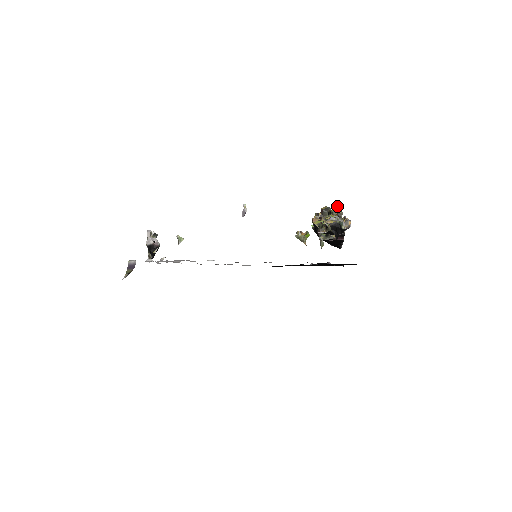
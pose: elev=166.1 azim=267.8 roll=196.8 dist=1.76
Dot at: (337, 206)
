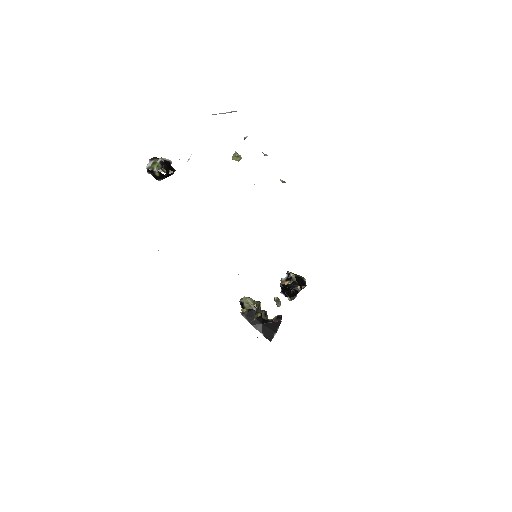
Dot at: occluded
